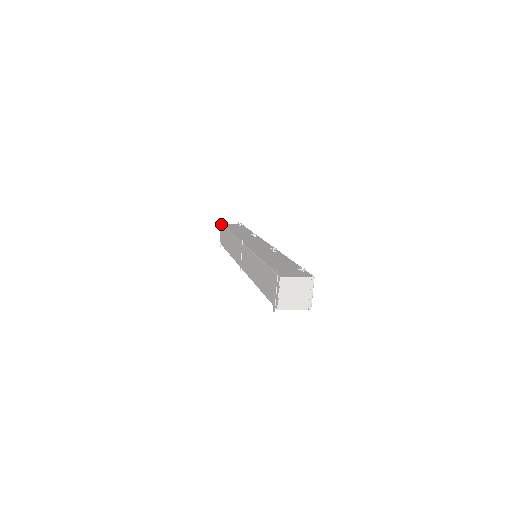
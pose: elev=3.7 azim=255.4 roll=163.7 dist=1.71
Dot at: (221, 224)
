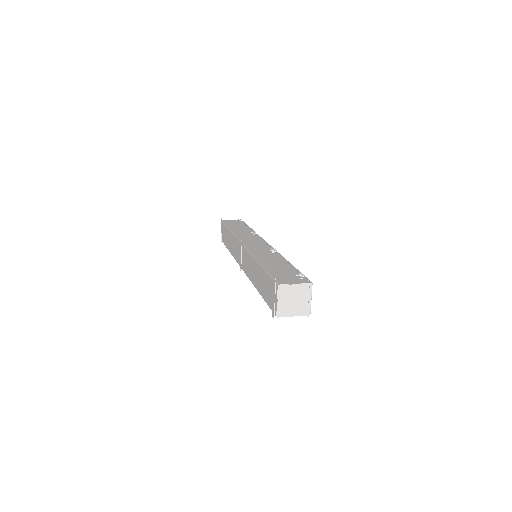
Dot at: (221, 221)
